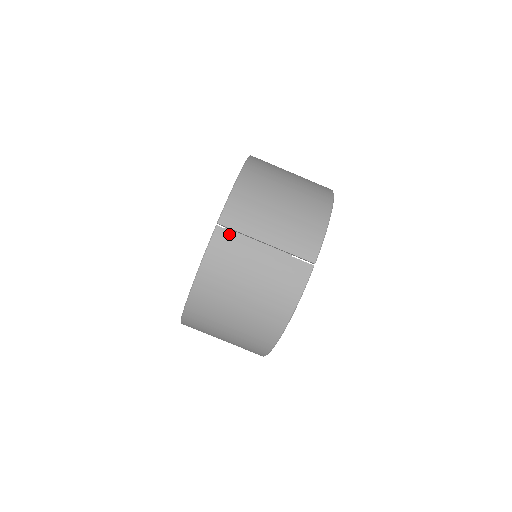
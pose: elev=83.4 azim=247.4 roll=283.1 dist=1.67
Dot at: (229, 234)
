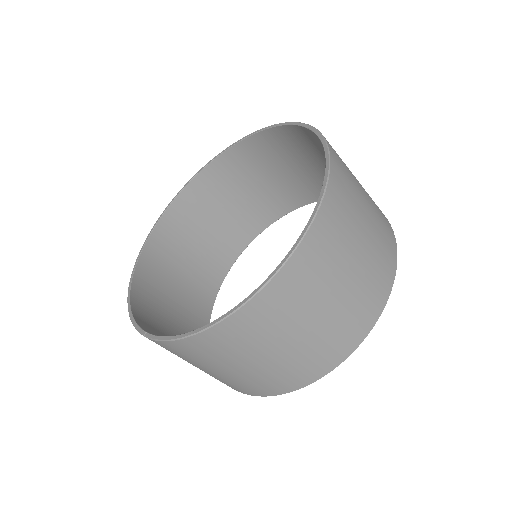
Dot at: occluded
